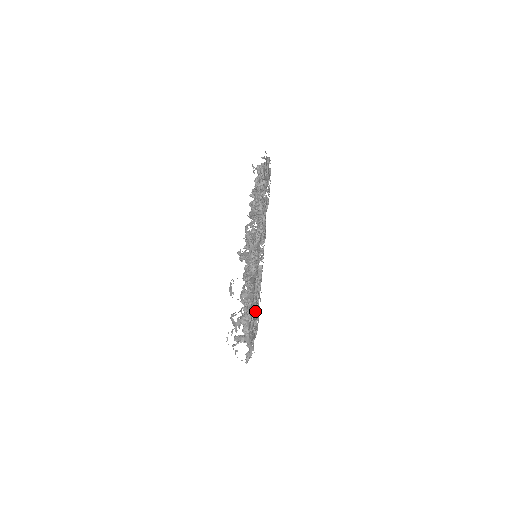
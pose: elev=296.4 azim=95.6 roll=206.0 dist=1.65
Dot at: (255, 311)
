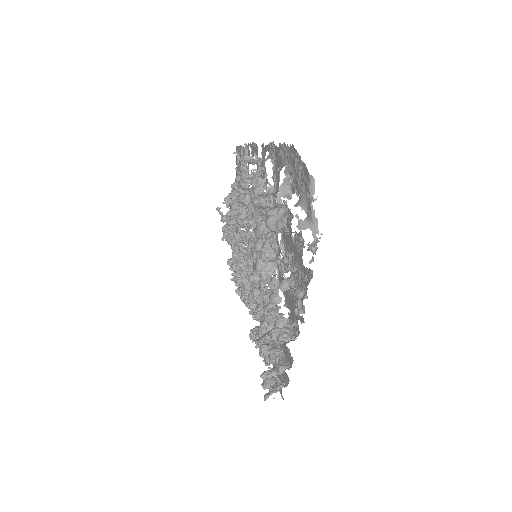
Dot at: occluded
